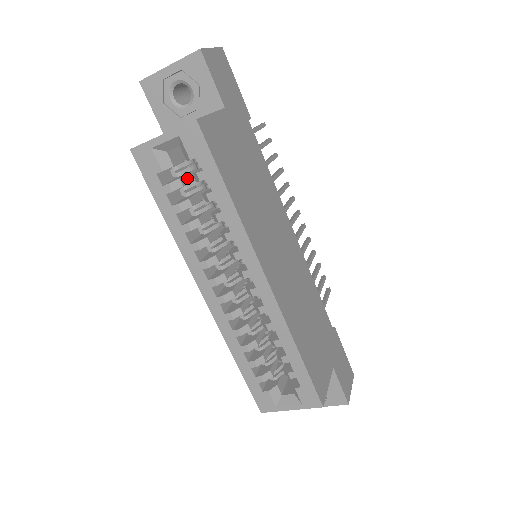
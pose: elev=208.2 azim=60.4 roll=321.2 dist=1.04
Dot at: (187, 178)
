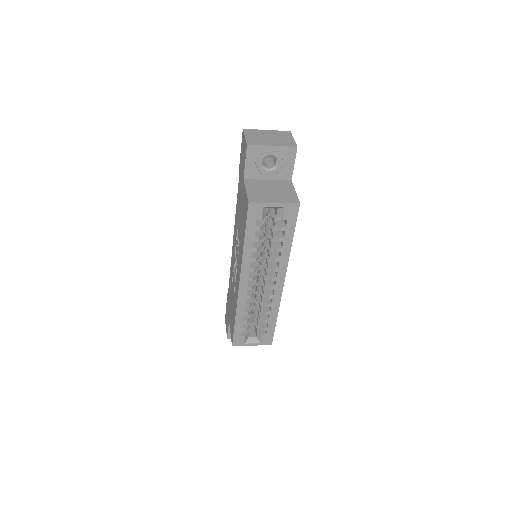
Dot at: (263, 220)
